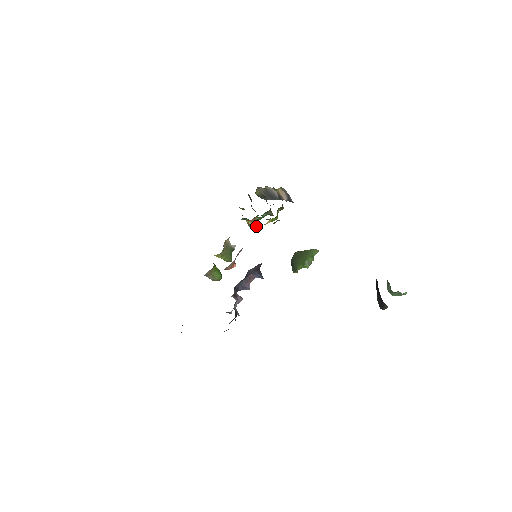
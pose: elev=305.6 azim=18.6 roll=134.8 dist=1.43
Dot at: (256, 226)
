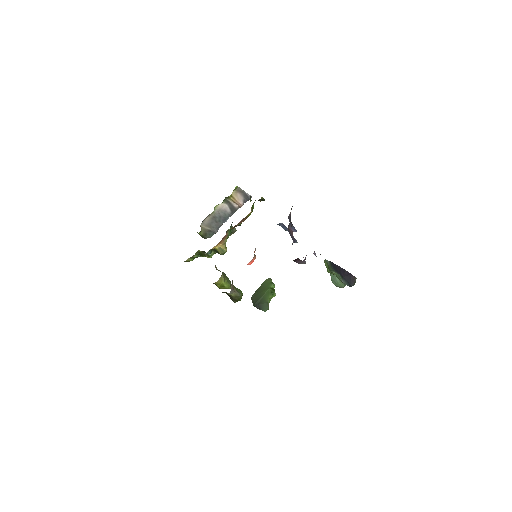
Dot at: occluded
